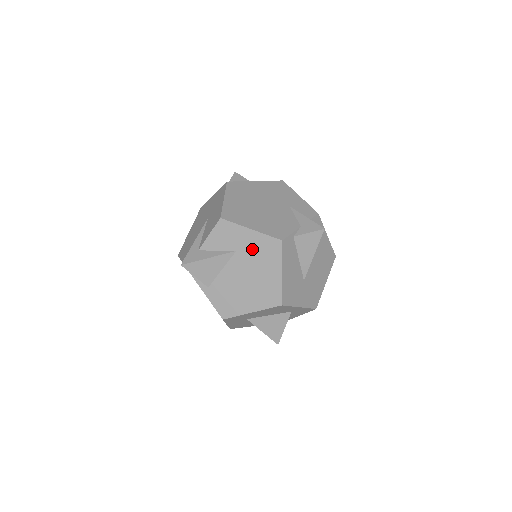
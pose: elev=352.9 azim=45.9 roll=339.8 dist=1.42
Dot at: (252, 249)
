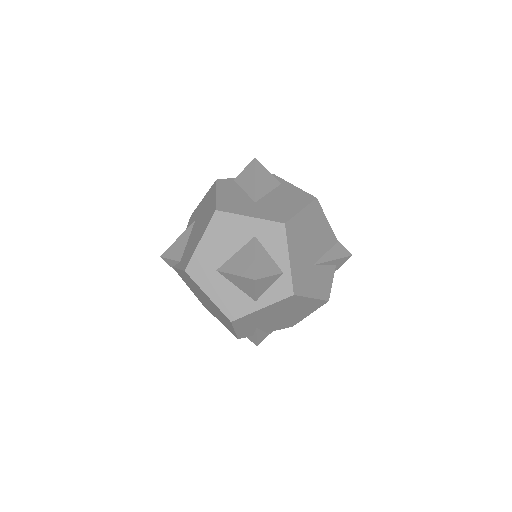
Dot at: (203, 206)
